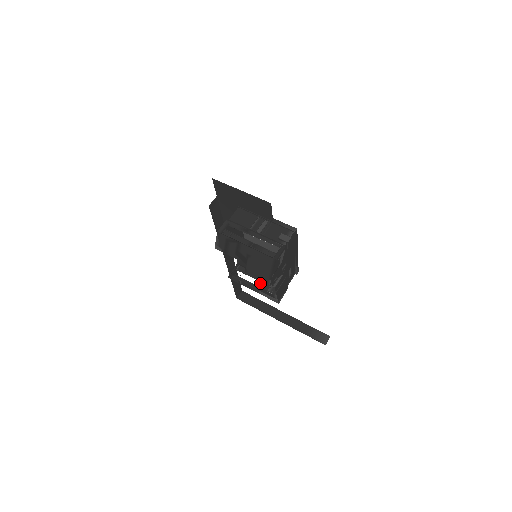
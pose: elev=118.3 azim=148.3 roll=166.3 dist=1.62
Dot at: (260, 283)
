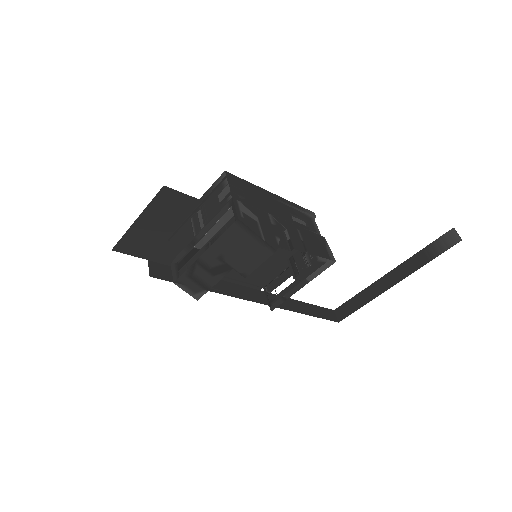
Dot at: (294, 271)
